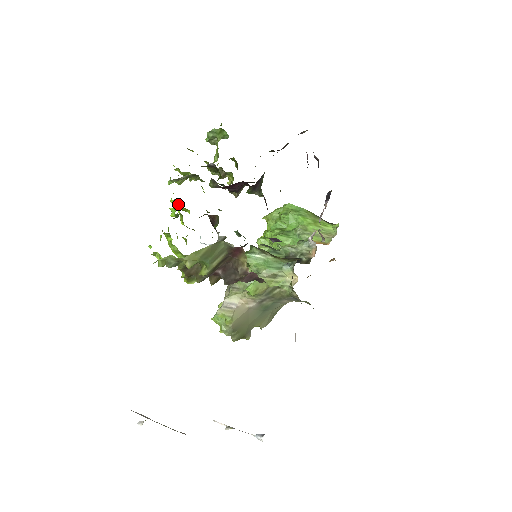
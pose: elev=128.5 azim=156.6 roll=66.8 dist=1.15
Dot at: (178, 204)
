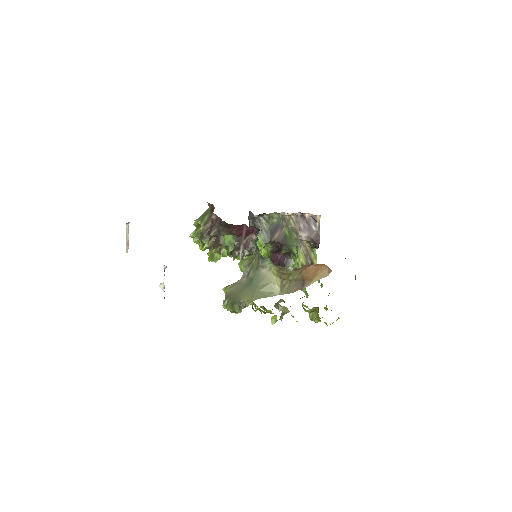
Dot at: occluded
